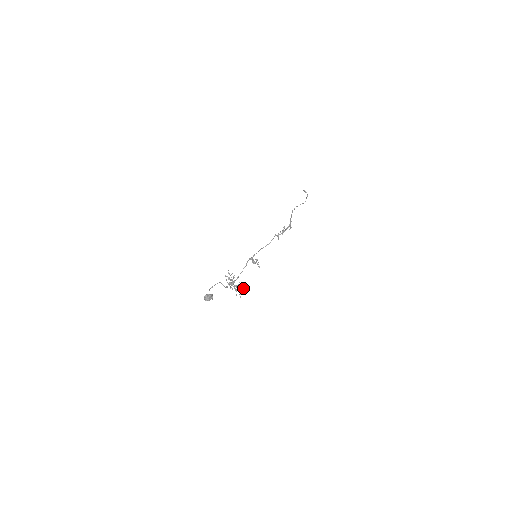
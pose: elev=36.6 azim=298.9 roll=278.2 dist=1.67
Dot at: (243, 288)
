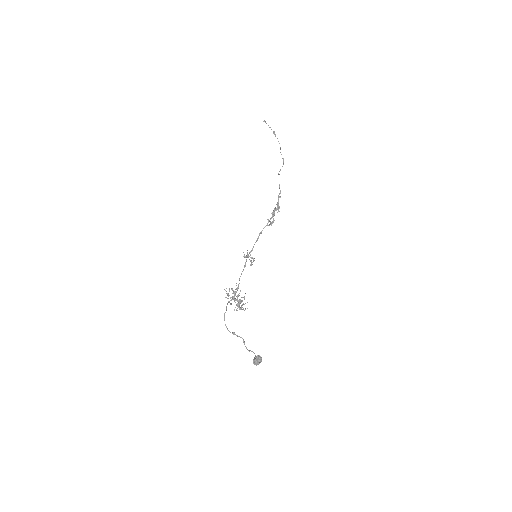
Dot at: occluded
